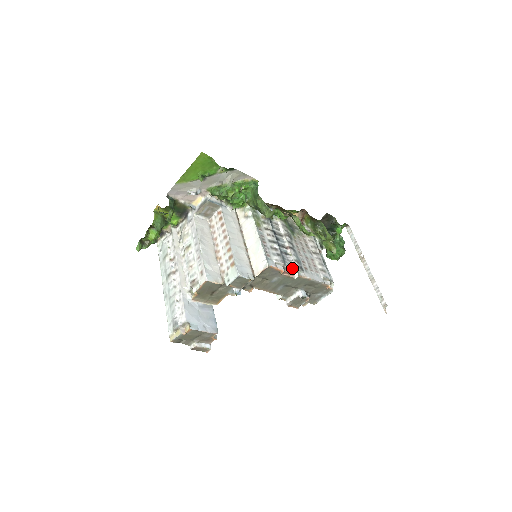
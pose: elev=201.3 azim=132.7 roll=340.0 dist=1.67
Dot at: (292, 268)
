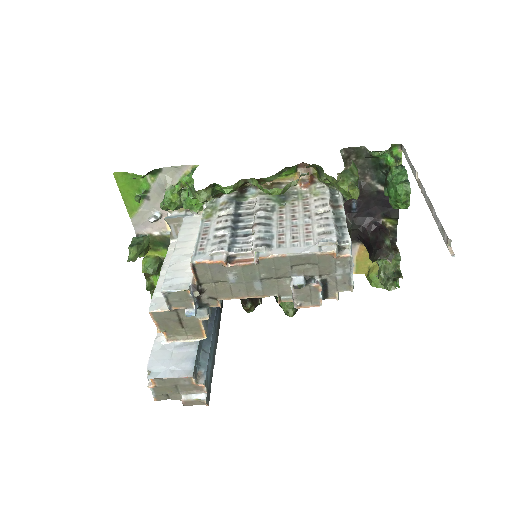
Dot at: (246, 251)
